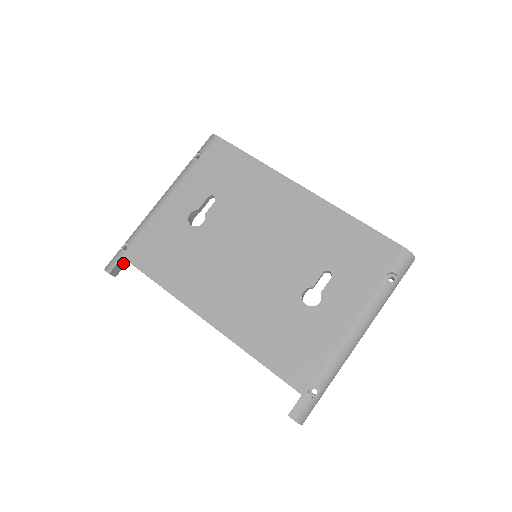
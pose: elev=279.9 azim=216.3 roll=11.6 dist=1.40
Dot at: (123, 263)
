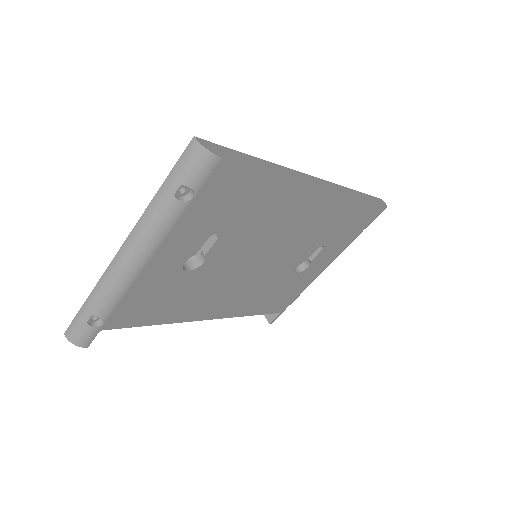
Dot at: occluded
